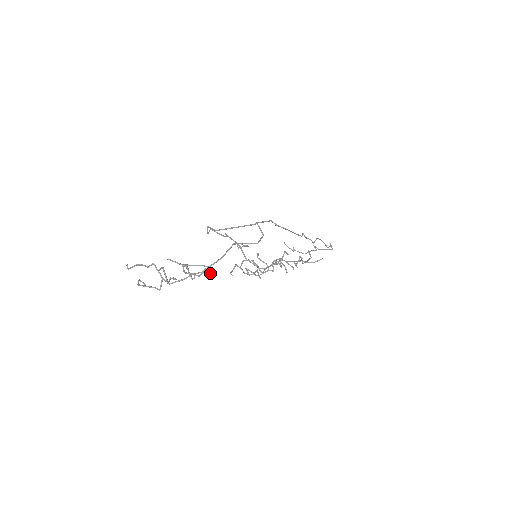
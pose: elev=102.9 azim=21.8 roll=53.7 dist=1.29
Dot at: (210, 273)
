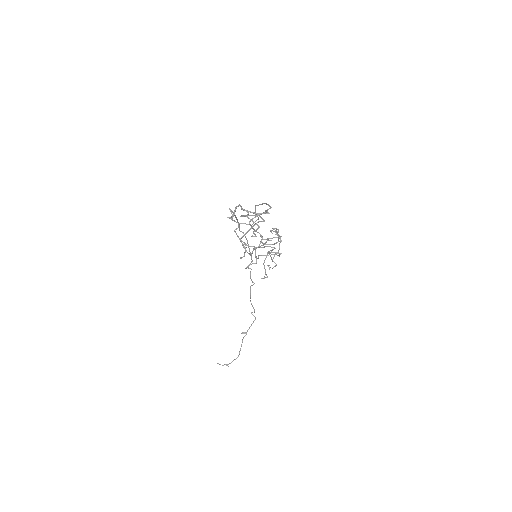
Dot at: (259, 244)
